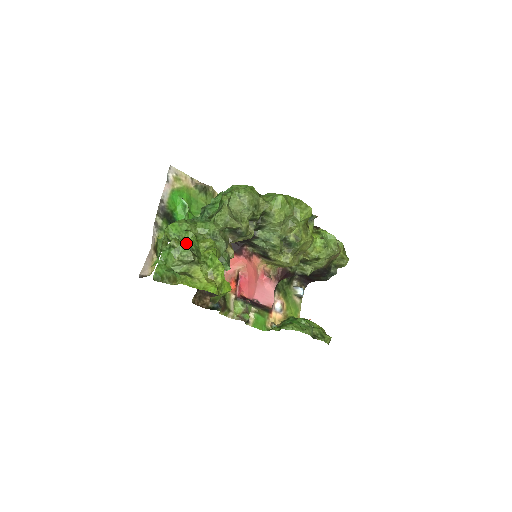
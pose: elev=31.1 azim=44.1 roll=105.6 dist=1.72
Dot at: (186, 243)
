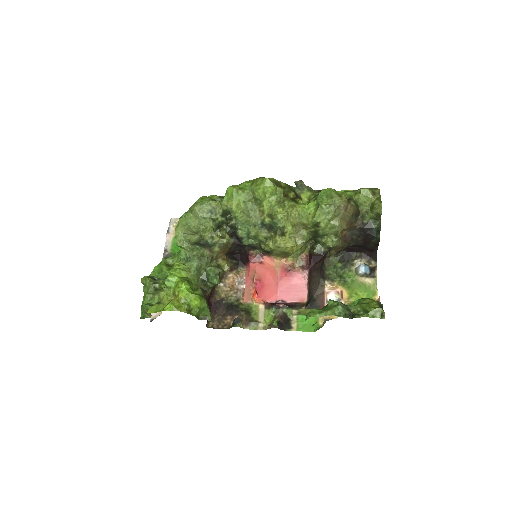
Dot at: (155, 276)
